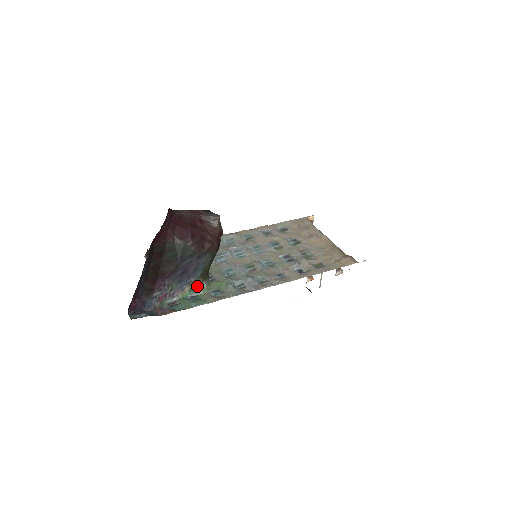
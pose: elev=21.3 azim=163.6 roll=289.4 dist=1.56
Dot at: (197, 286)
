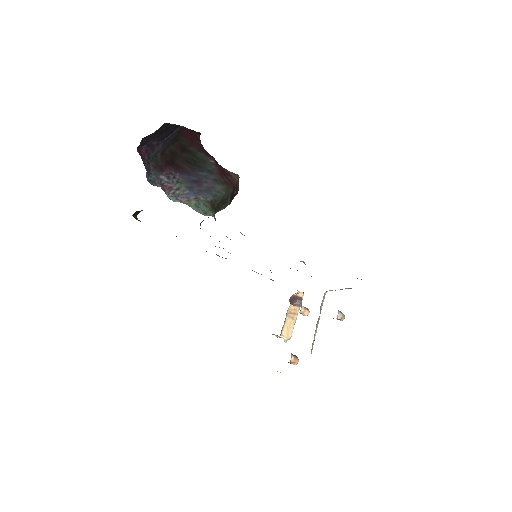
Dot at: (203, 208)
